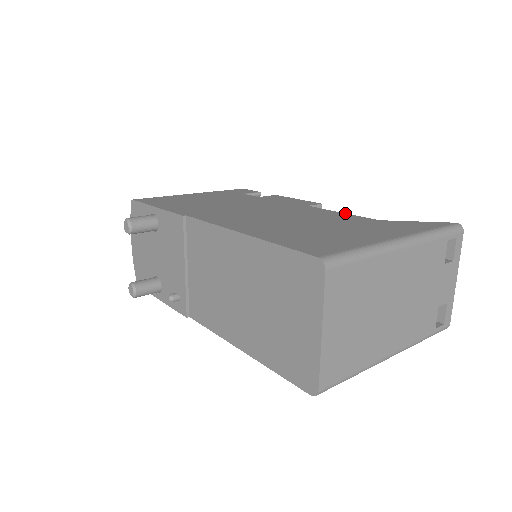
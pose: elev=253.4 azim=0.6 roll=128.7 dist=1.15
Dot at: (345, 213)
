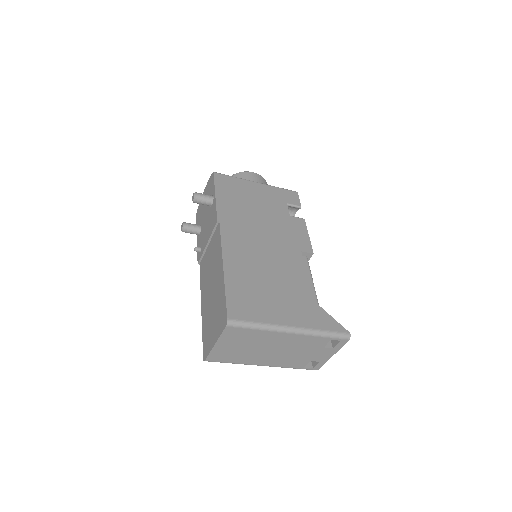
Dot at: (307, 277)
